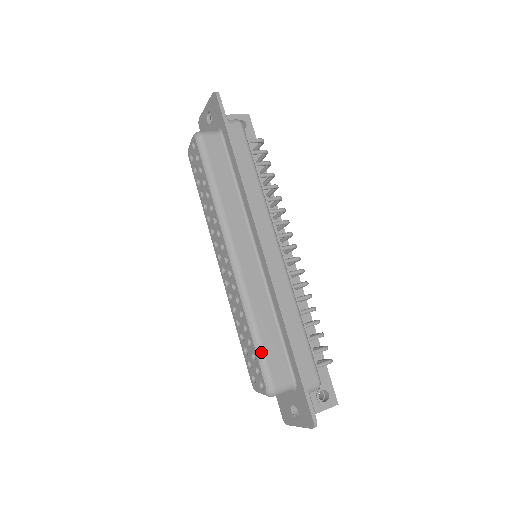
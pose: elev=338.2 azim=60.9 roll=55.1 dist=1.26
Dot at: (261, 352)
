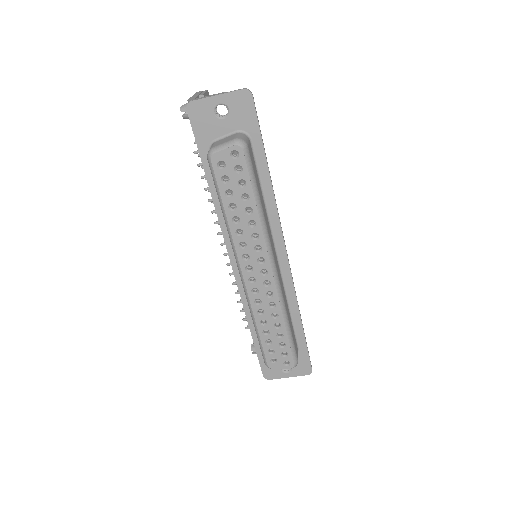
Dot at: (292, 340)
